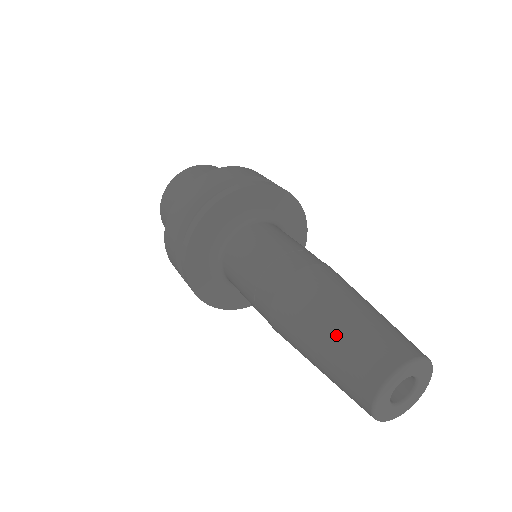
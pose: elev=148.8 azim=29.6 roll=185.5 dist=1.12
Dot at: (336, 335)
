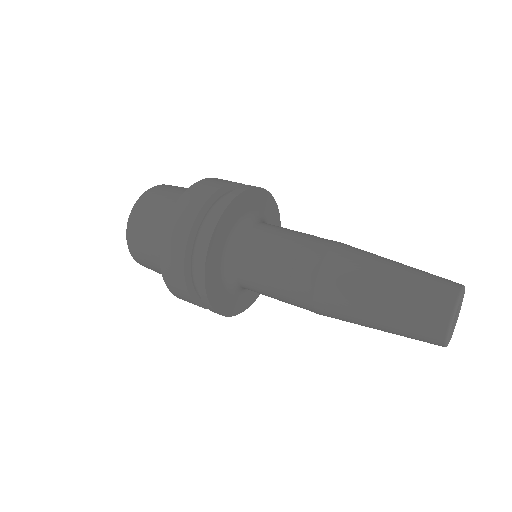
Dot at: (407, 266)
